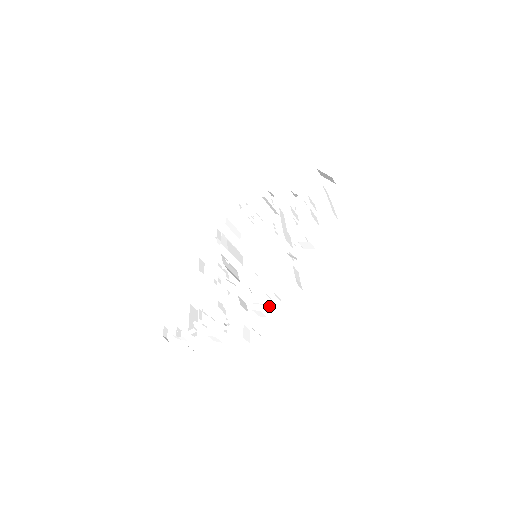
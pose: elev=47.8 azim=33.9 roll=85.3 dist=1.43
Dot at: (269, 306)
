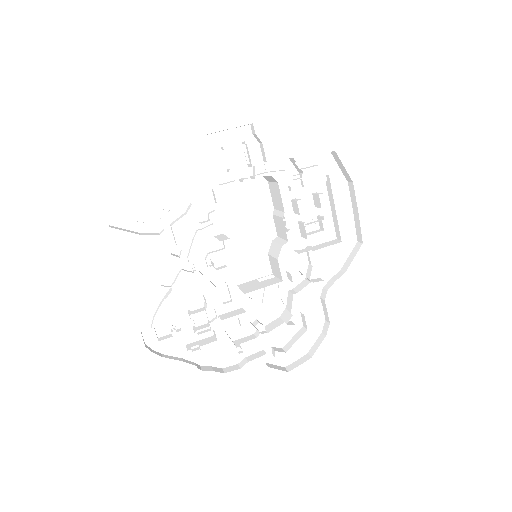
Dot at: occluded
